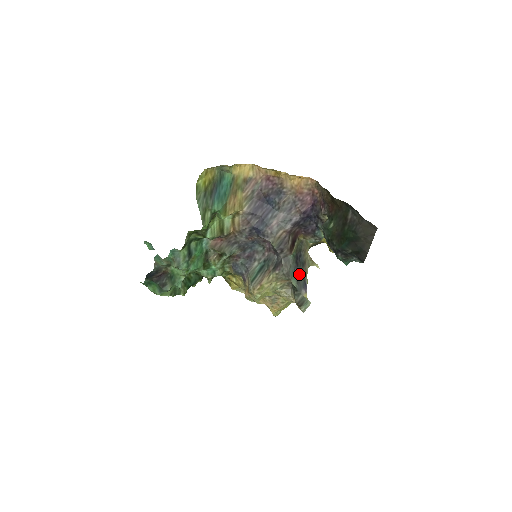
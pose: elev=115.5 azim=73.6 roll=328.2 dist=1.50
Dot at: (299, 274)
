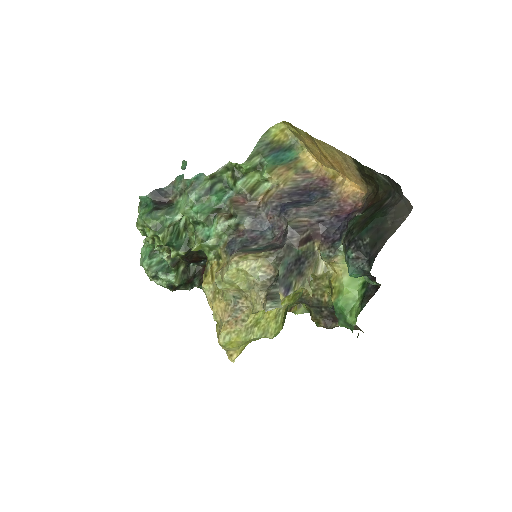
Dot at: (290, 274)
